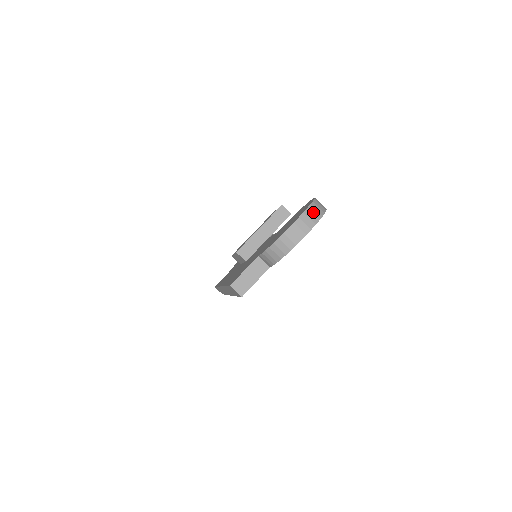
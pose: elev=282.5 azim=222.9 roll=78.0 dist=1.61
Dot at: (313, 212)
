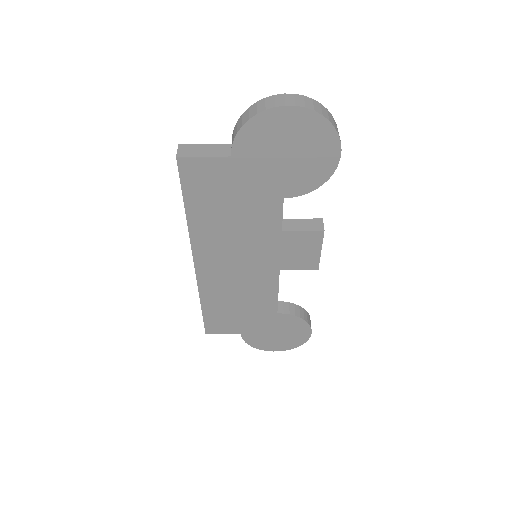
Dot at: (315, 105)
